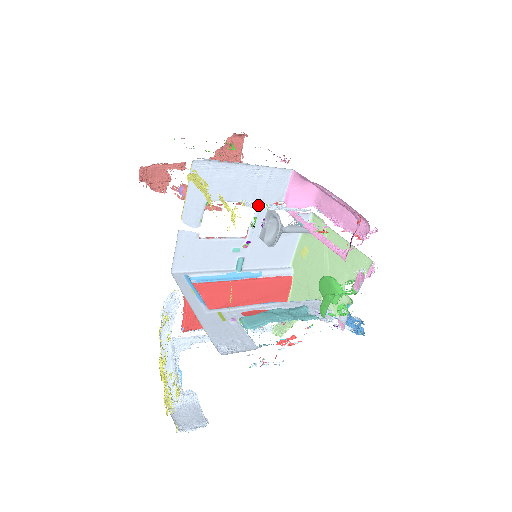
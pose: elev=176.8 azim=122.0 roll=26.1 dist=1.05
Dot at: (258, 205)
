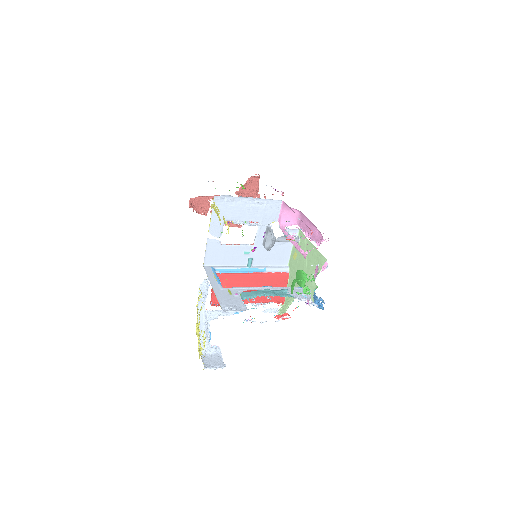
Dot at: (240, 223)
